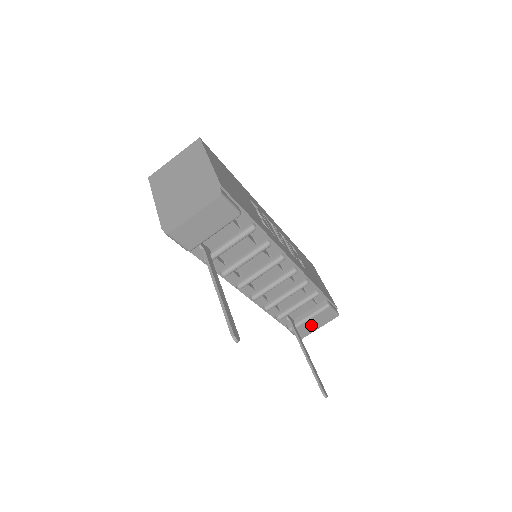
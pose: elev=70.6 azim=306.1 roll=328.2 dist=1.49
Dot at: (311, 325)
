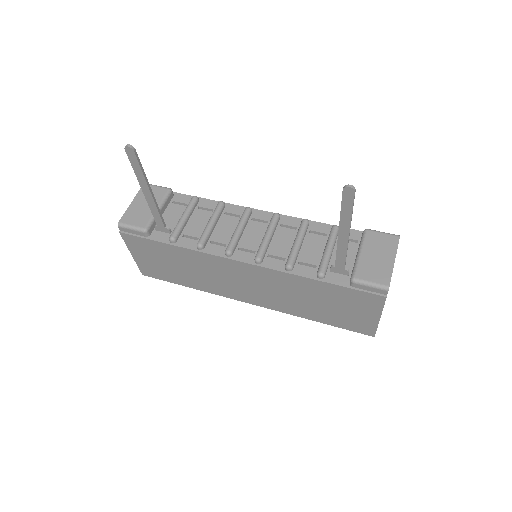
Dot at: (375, 261)
